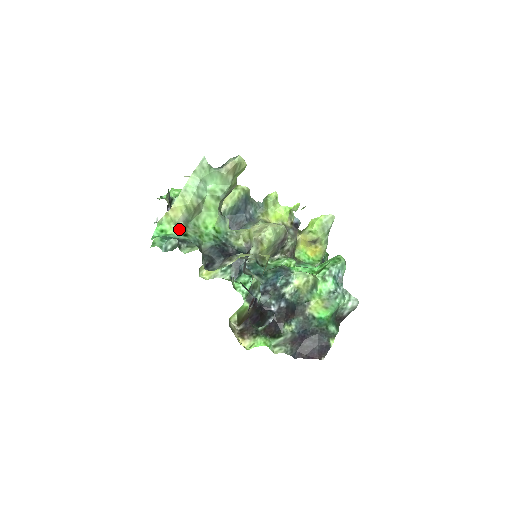
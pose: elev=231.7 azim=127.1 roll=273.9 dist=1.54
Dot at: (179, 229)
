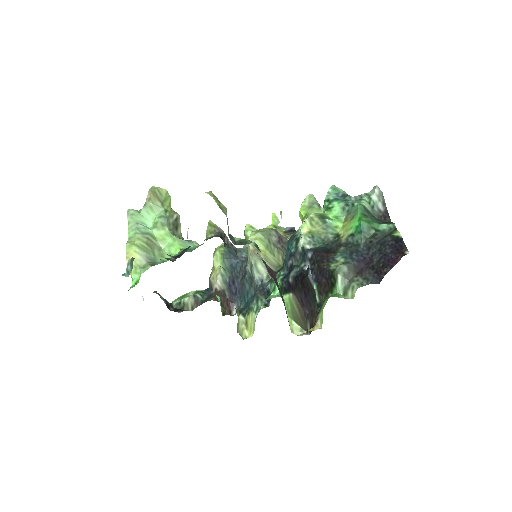
Dot at: (146, 269)
